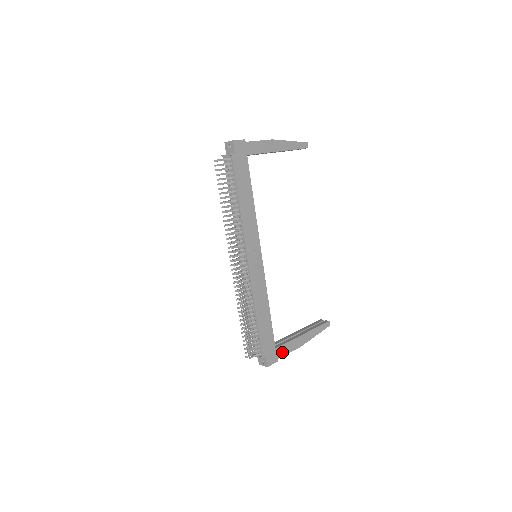
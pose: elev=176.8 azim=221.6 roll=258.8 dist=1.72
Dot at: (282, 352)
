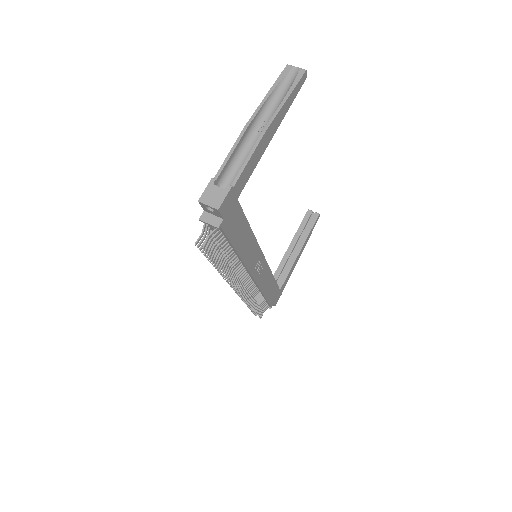
Dot at: (285, 284)
